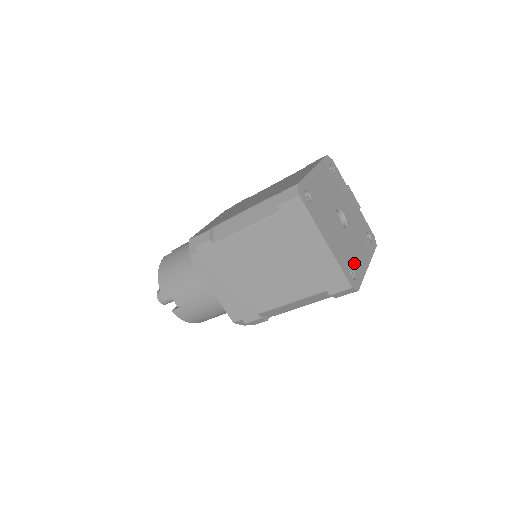
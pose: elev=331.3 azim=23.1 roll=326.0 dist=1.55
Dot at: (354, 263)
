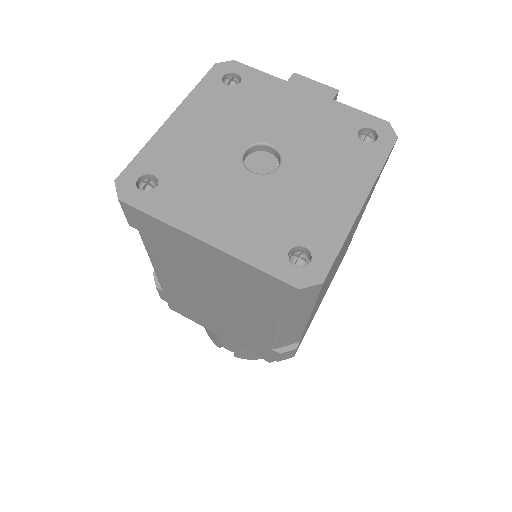
Dot at: (306, 228)
